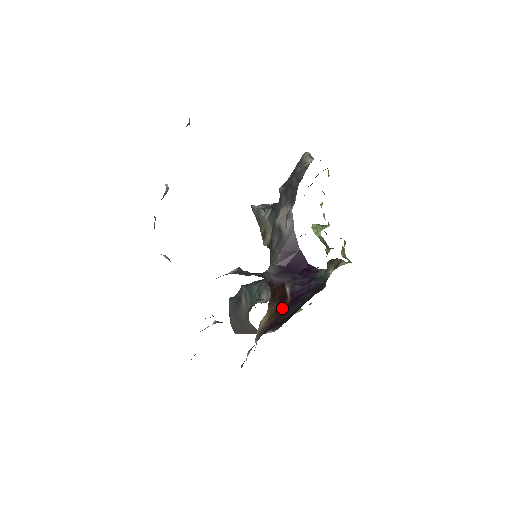
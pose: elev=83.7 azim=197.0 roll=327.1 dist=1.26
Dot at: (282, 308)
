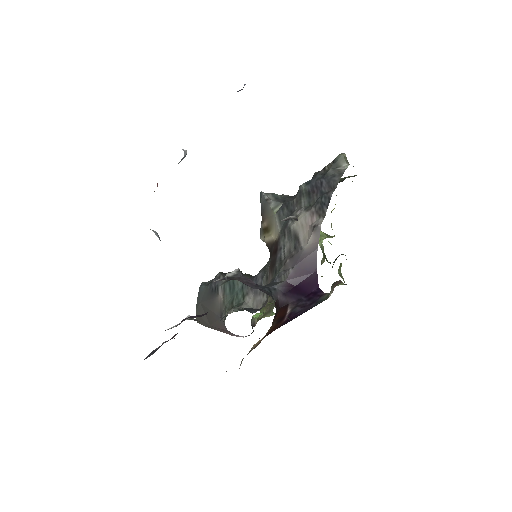
Dot at: (275, 328)
